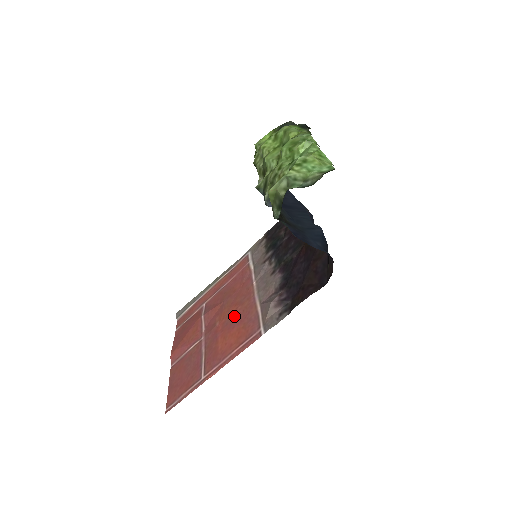
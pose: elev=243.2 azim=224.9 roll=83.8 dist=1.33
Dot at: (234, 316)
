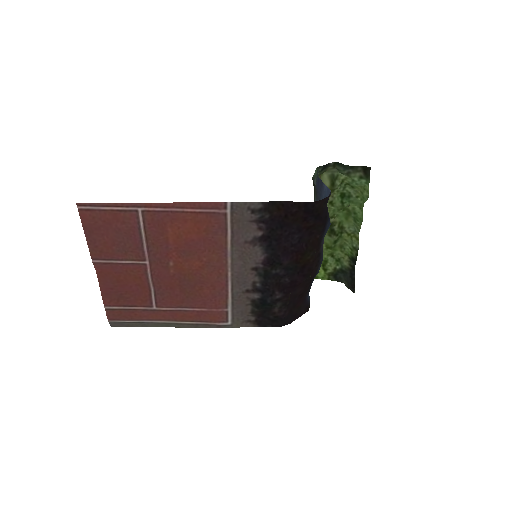
Dot at: (196, 253)
